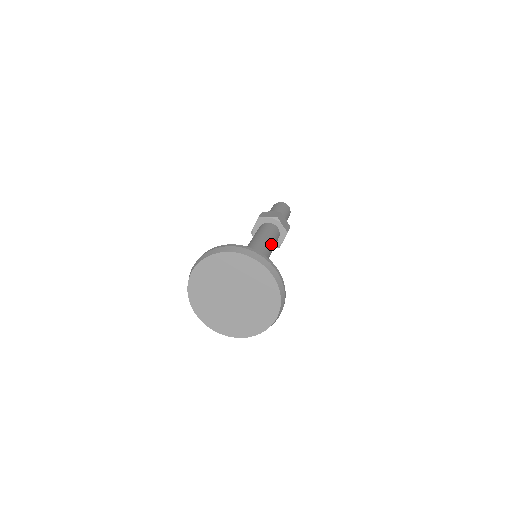
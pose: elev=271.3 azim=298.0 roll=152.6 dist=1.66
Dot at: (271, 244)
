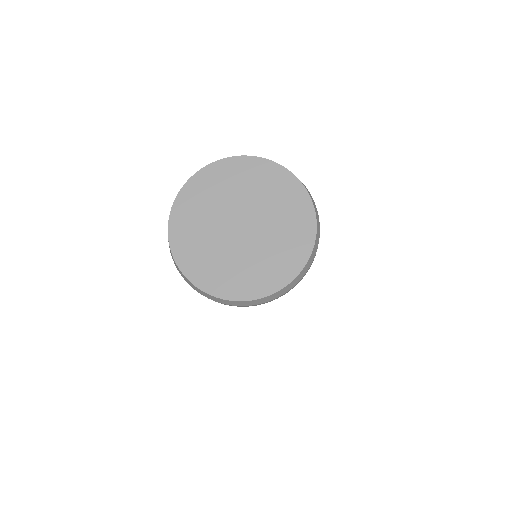
Dot at: occluded
